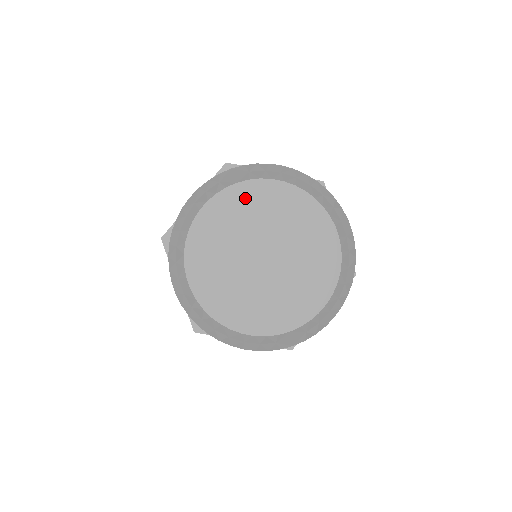
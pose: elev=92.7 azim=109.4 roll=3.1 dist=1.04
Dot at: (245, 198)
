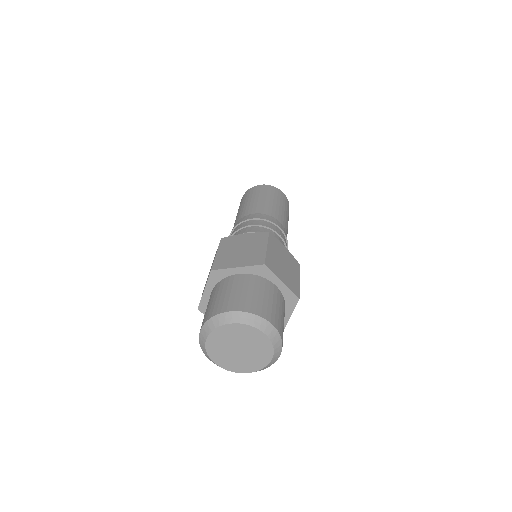
Dot at: (221, 333)
